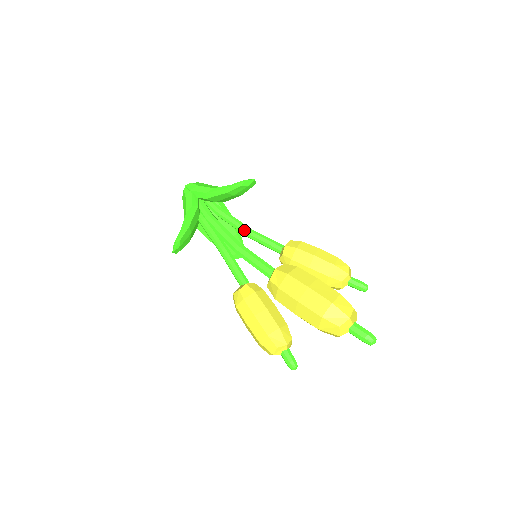
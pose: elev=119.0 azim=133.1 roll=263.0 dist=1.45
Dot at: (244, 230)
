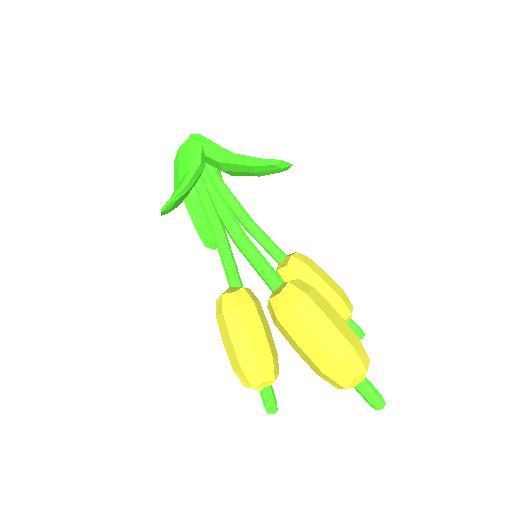
Dot at: (246, 219)
